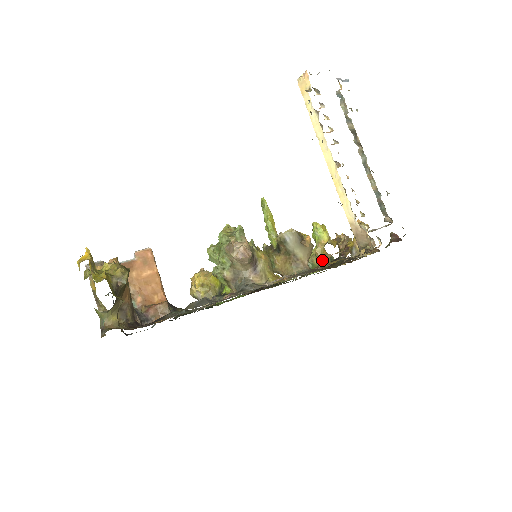
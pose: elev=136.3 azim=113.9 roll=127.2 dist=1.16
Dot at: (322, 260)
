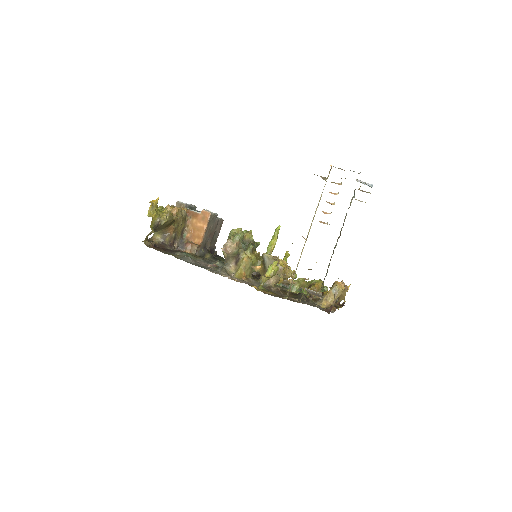
Dot at: (261, 285)
